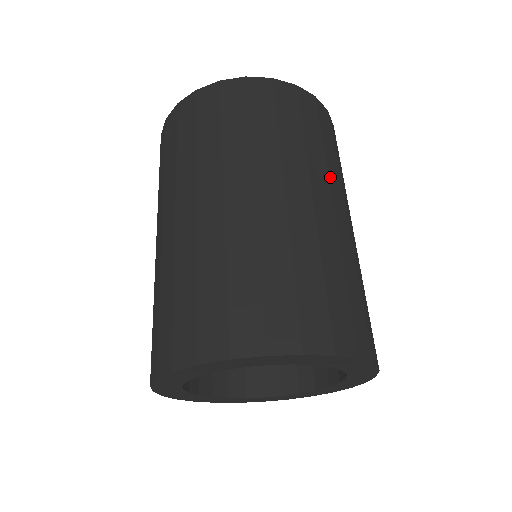
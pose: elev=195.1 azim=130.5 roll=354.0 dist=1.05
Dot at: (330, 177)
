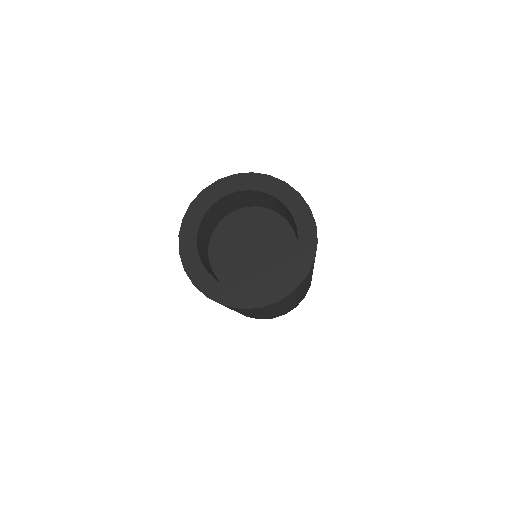
Dot at: occluded
